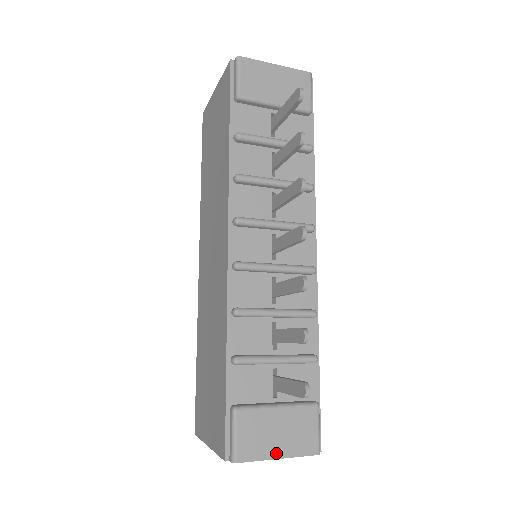
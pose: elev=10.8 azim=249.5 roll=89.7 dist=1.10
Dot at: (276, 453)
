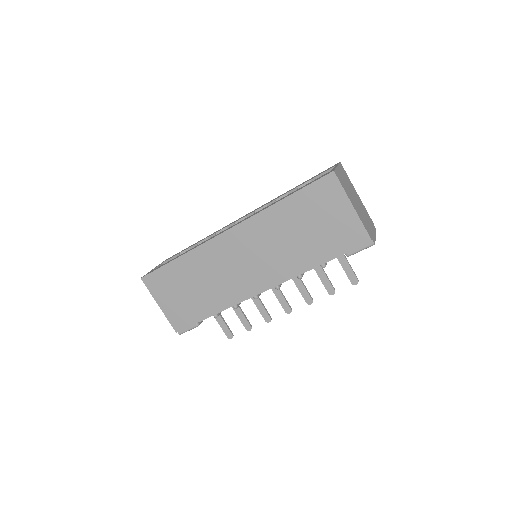
Dot at: occluded
